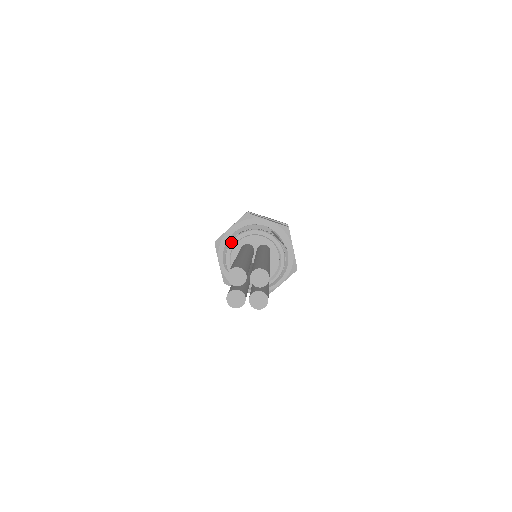
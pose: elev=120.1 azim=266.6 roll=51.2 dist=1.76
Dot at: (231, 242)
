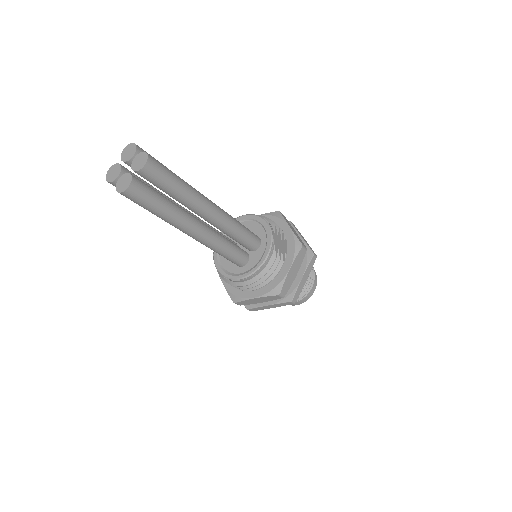
Dot at: (236, 218)
